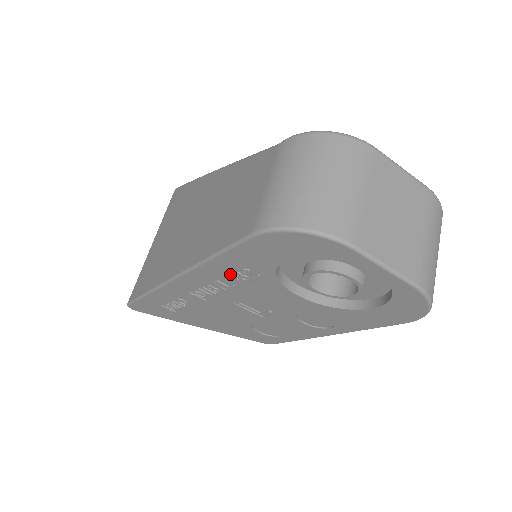
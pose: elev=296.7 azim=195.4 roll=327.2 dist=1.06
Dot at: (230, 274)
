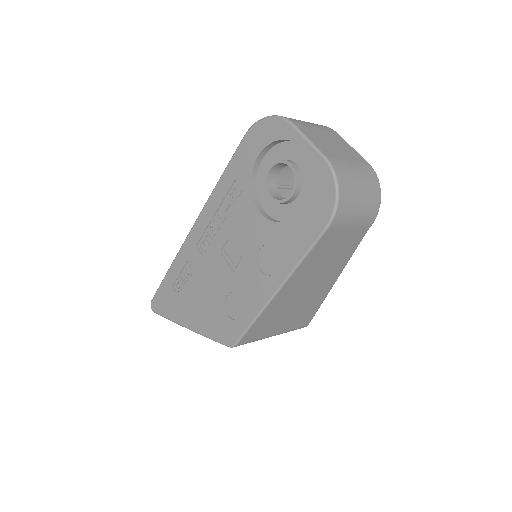
Dot at: (226, 199)
